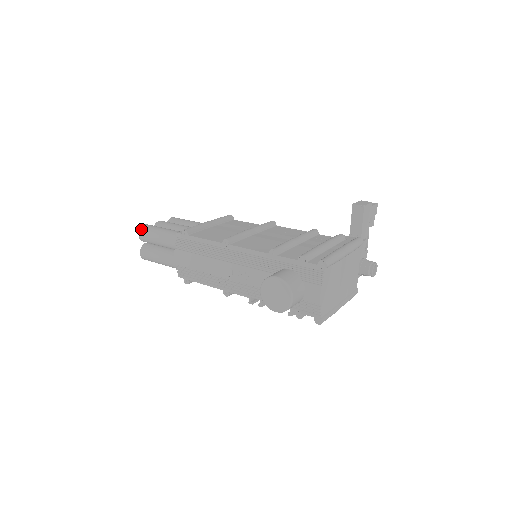
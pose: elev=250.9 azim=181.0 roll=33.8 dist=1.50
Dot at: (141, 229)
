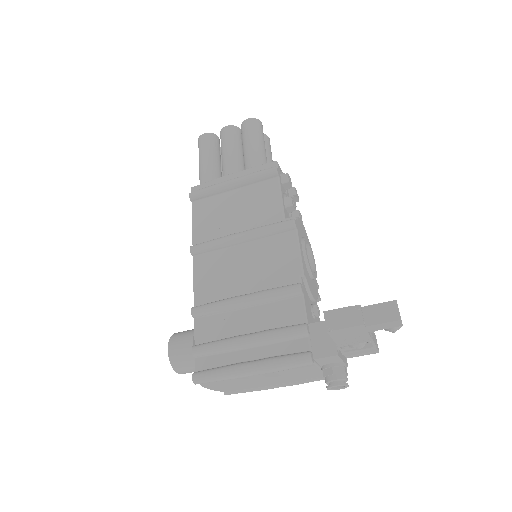
Dot at: (198, 140)
